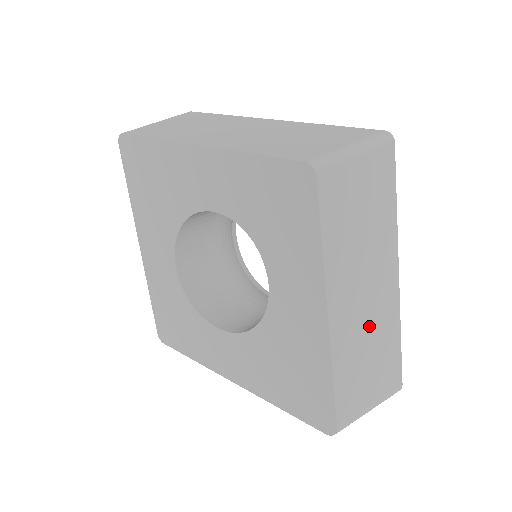
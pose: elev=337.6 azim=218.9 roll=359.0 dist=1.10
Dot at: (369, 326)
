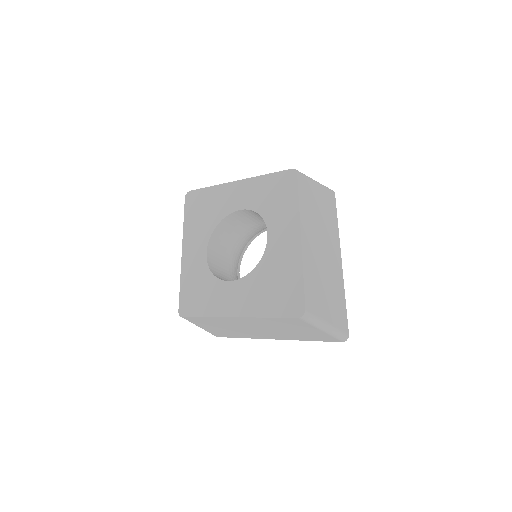
Dot at: (324, 269)
